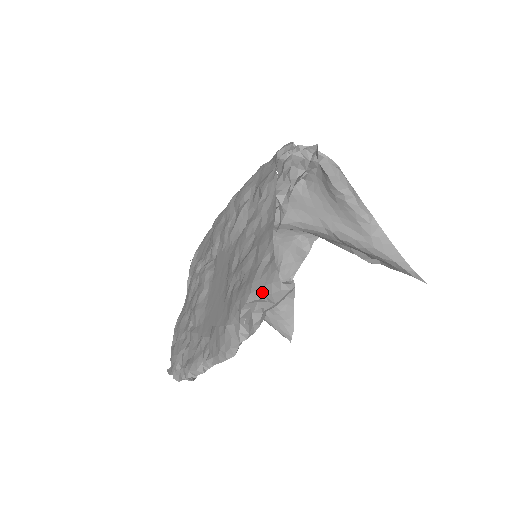
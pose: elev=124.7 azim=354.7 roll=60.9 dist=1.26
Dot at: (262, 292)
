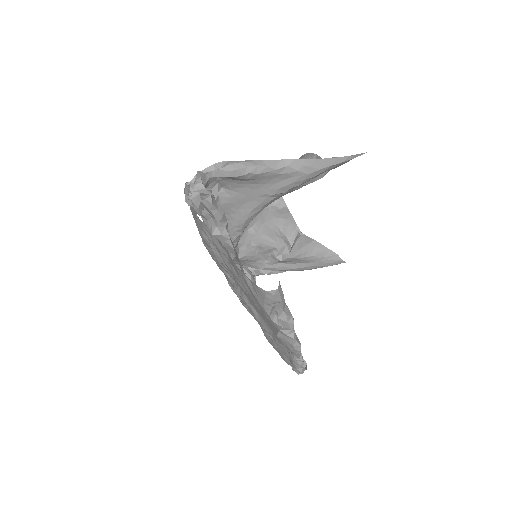
Dot at: (267, 304)
